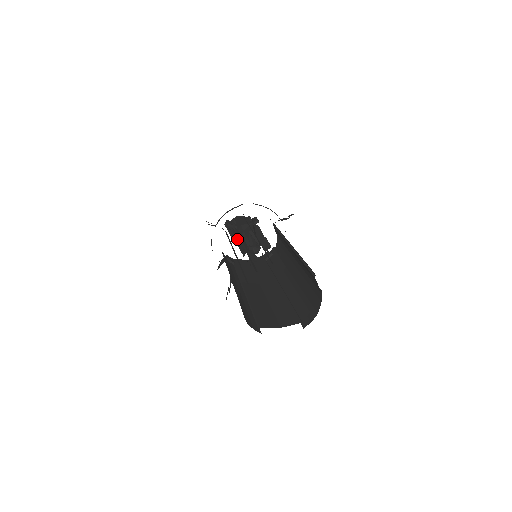
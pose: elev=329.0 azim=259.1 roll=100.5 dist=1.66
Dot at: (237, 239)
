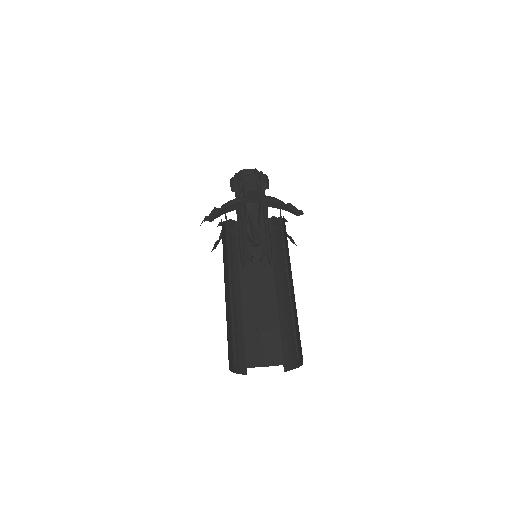
Dot at: (239, 229)
